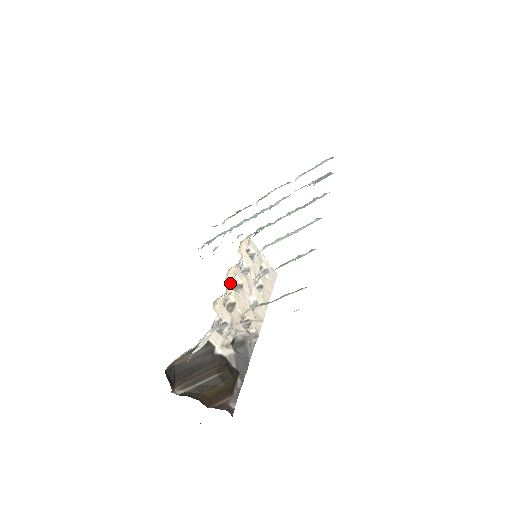
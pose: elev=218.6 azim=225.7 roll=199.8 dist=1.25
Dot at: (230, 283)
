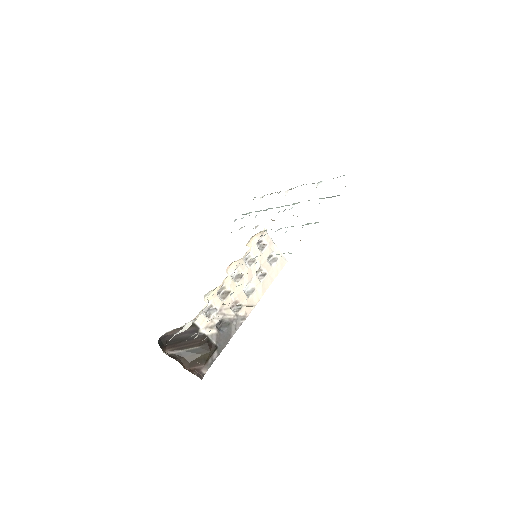
Dot at: (229, 275)
